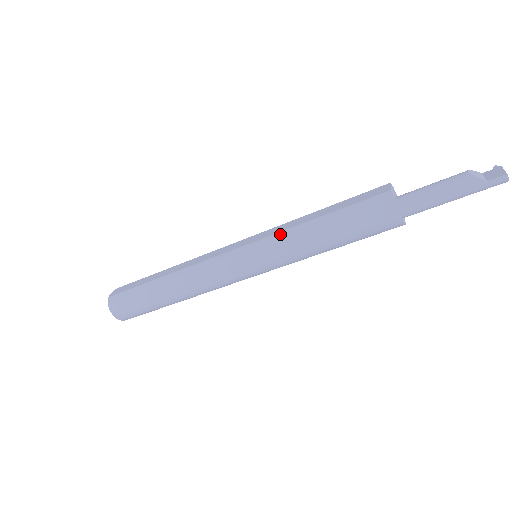
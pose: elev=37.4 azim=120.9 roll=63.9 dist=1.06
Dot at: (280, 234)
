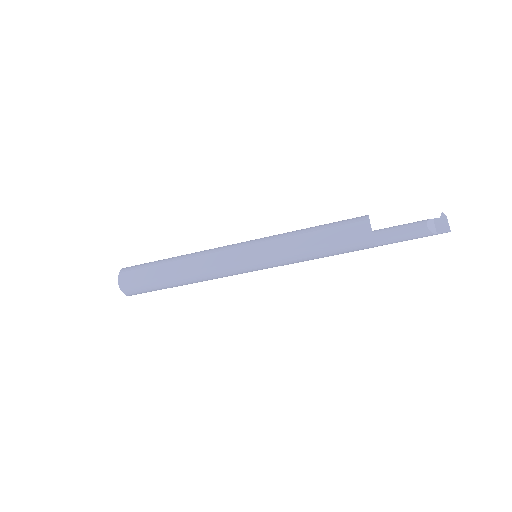
Dot at: (283, 254)
